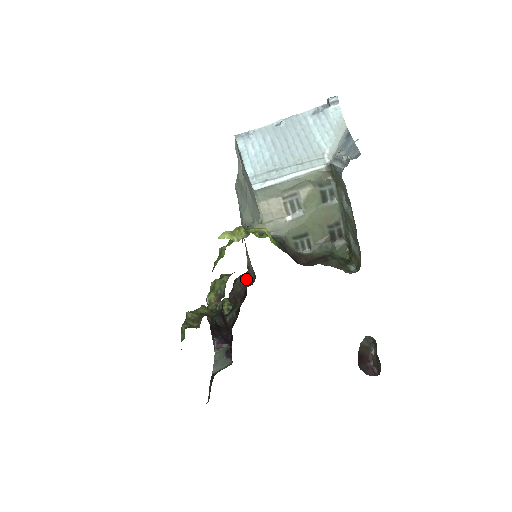
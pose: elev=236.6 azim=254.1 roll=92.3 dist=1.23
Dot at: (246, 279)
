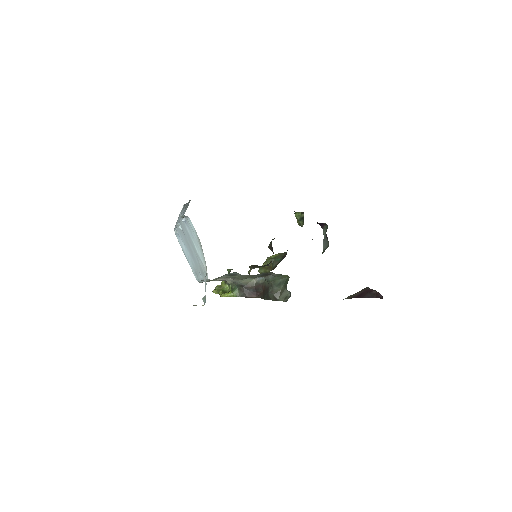
Dot at: (272, 249)
